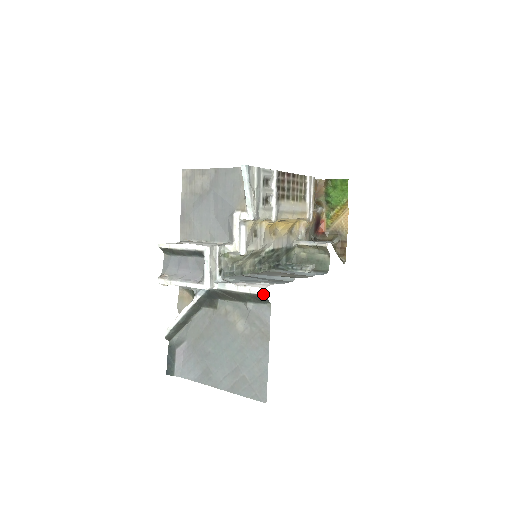
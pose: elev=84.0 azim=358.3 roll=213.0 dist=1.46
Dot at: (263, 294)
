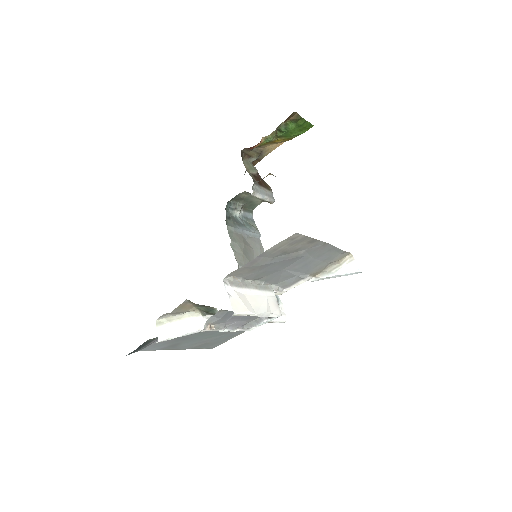
Dot at: occluded
